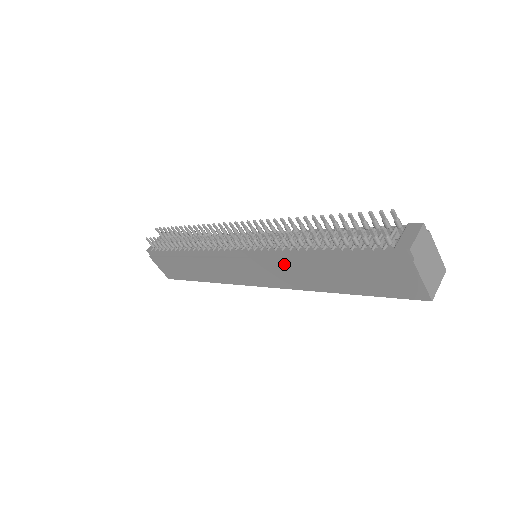
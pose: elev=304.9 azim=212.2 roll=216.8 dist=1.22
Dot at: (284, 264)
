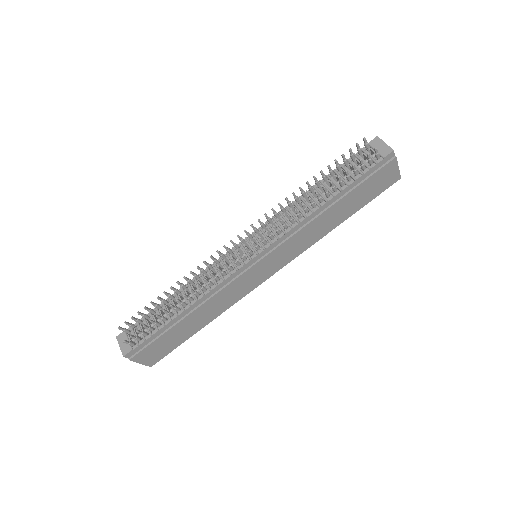
Dot at: (301, 234)
